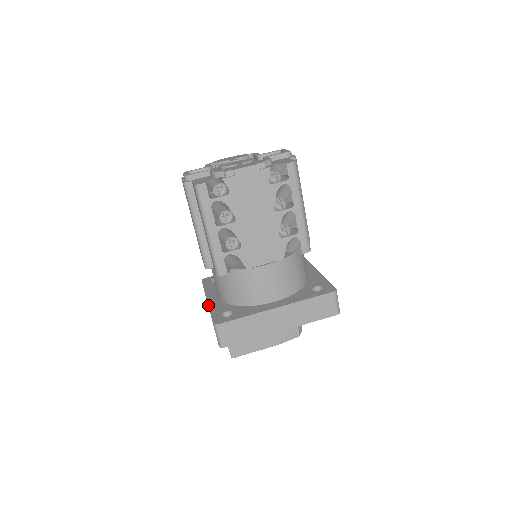
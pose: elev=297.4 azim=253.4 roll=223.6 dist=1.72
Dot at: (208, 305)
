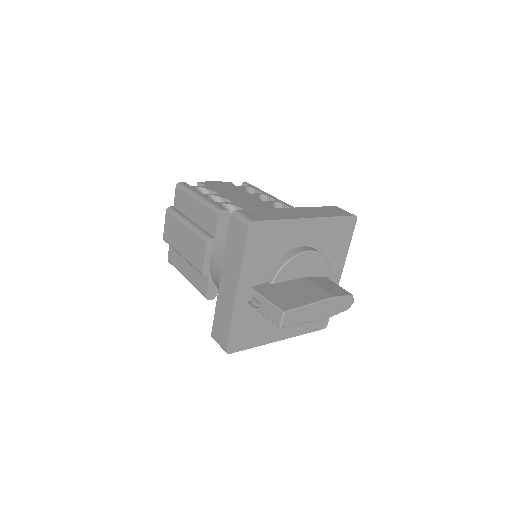
Dot at: (223, 261)
